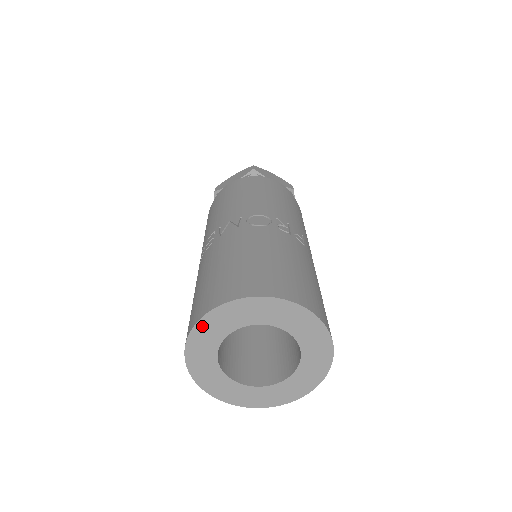
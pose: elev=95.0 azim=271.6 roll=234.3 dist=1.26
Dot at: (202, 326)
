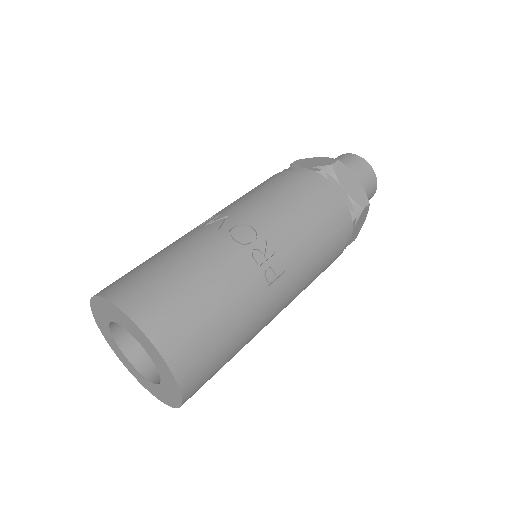
Dot at: (97, 301)
